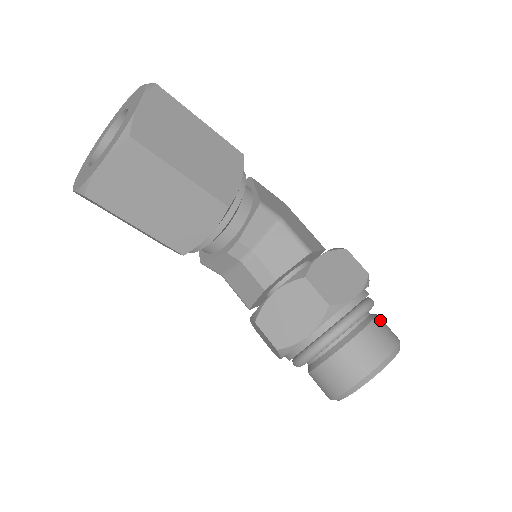
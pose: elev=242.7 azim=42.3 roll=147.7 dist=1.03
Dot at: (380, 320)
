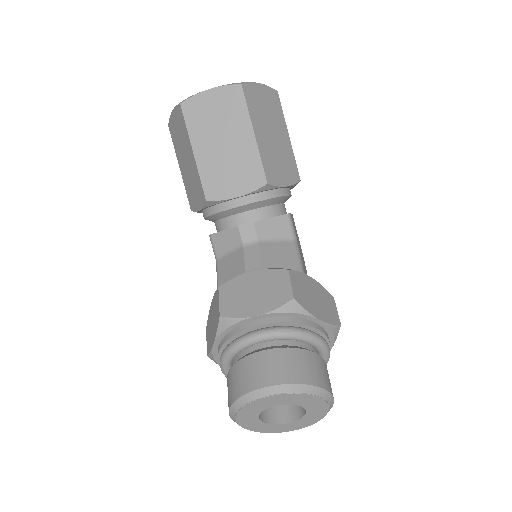
Dot at: occluded
